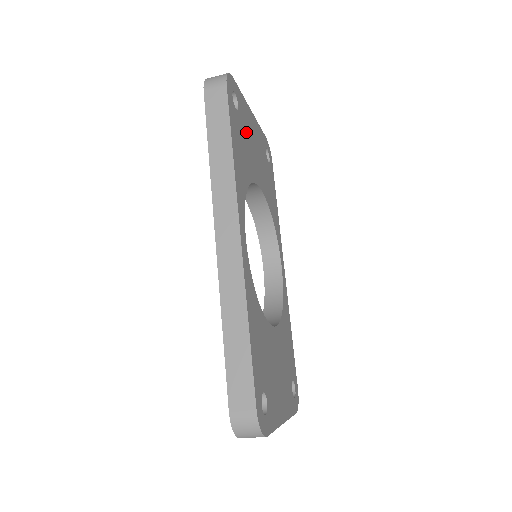
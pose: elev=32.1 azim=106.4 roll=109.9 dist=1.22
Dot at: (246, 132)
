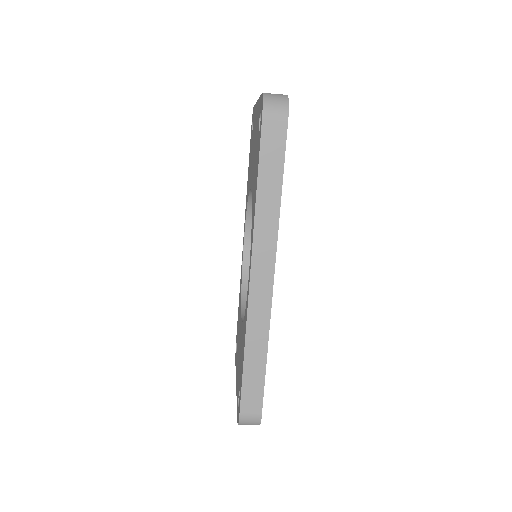
Dot at: occluded
